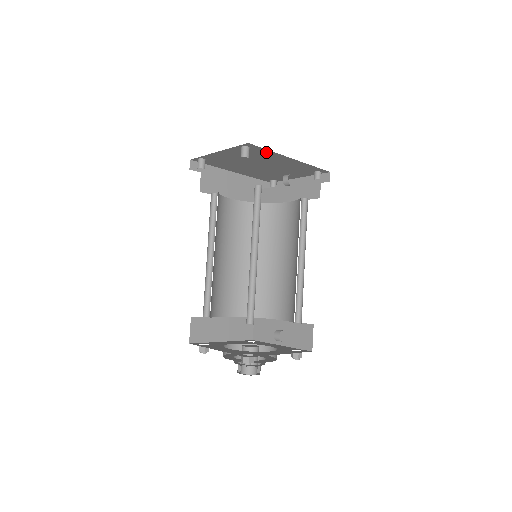
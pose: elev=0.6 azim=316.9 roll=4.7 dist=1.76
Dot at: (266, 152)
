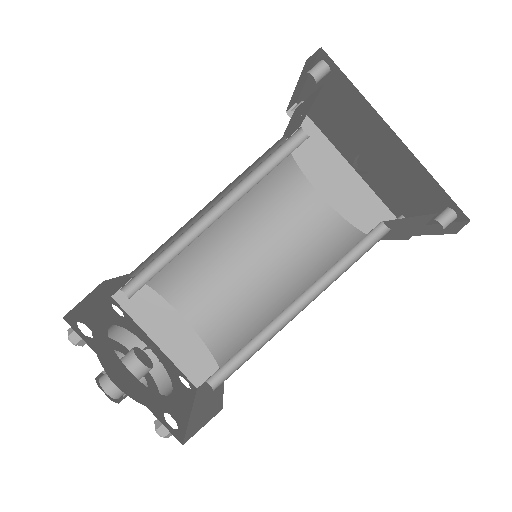
Dot at: (356, 95)
